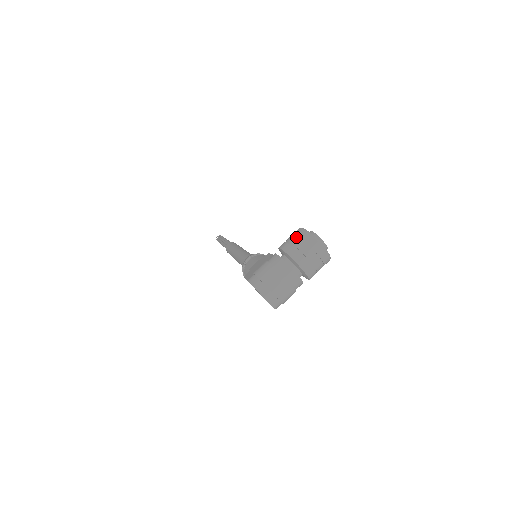
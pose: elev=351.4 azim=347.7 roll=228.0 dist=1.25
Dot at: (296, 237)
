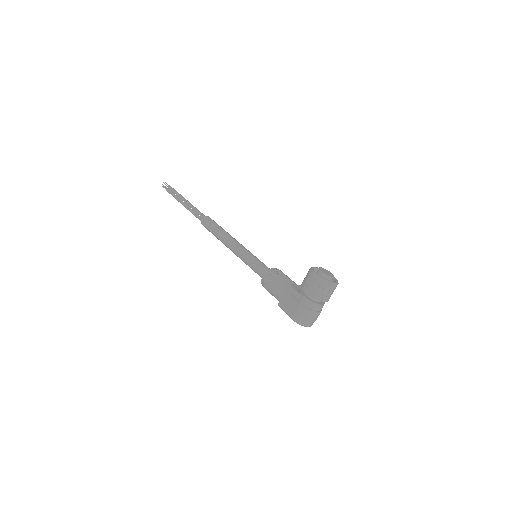
Dot at: (316, 285)
